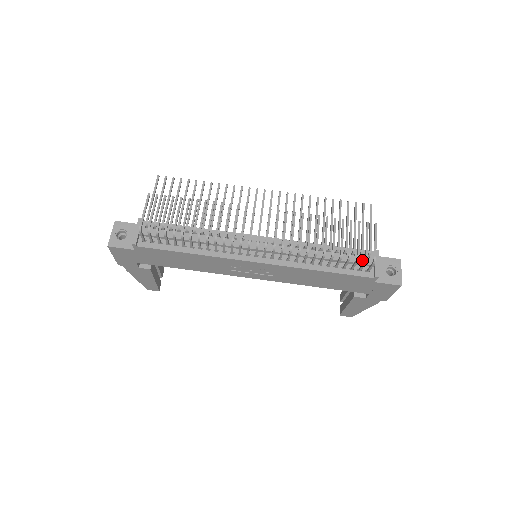
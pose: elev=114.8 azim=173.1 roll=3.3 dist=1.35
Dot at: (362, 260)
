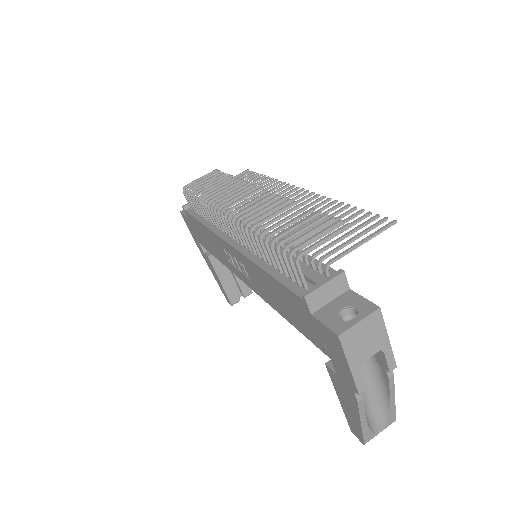
Dot at: (310, 272)
